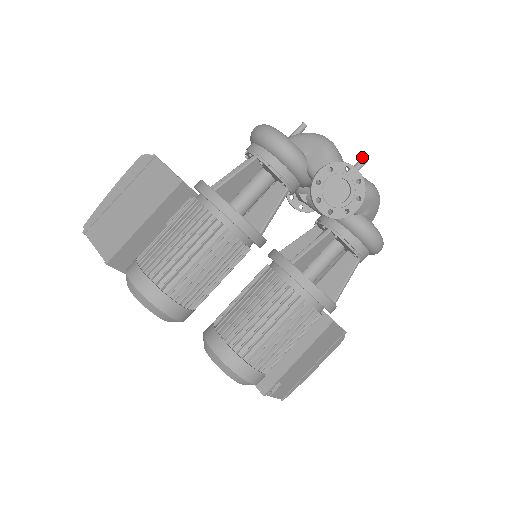
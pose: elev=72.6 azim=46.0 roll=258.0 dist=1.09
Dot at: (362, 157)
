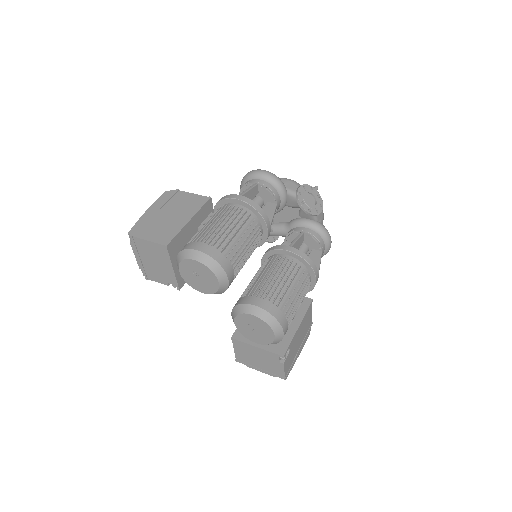
Dot at: (315, 186)
